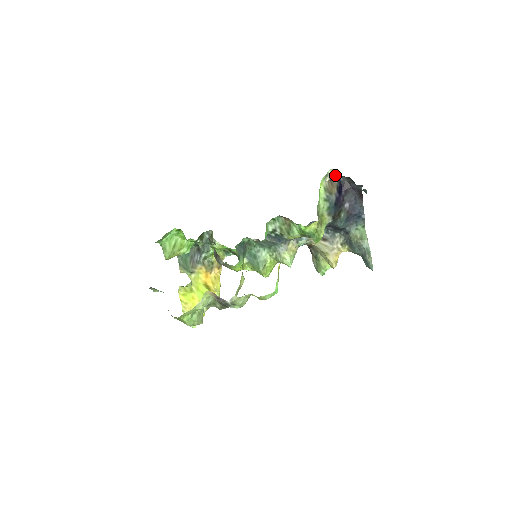
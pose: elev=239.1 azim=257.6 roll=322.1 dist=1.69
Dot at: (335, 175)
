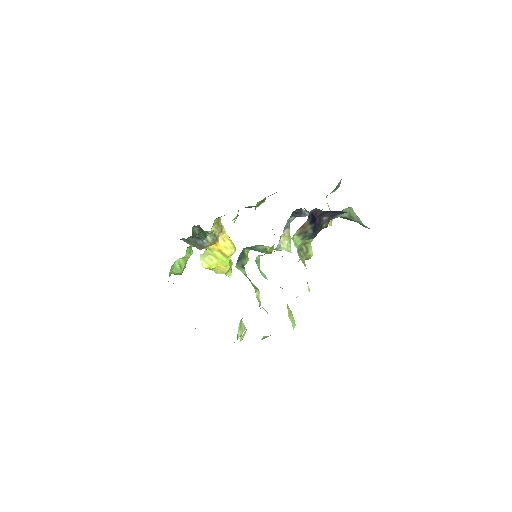
Dot at: occluded
